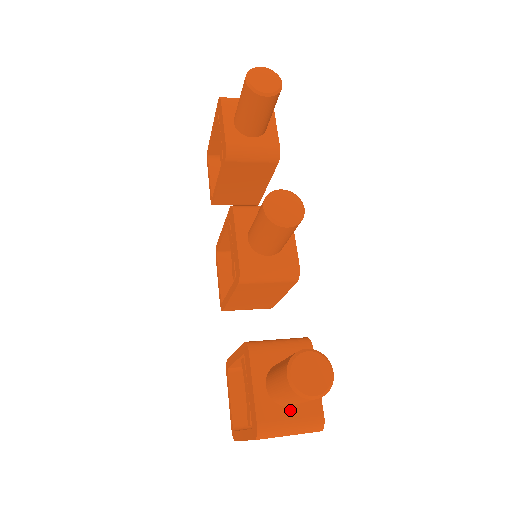
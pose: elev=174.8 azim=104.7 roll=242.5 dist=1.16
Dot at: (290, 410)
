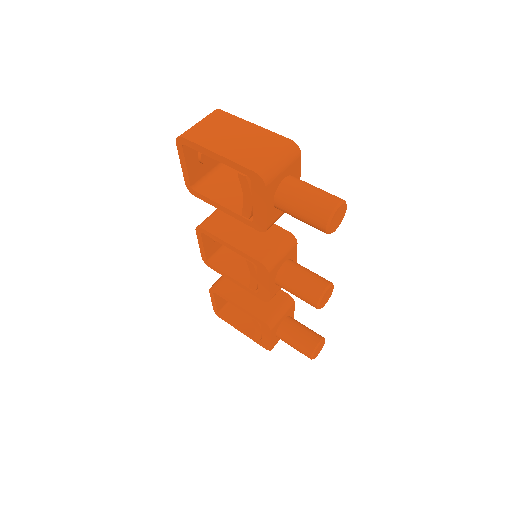
Dot at: occluded
